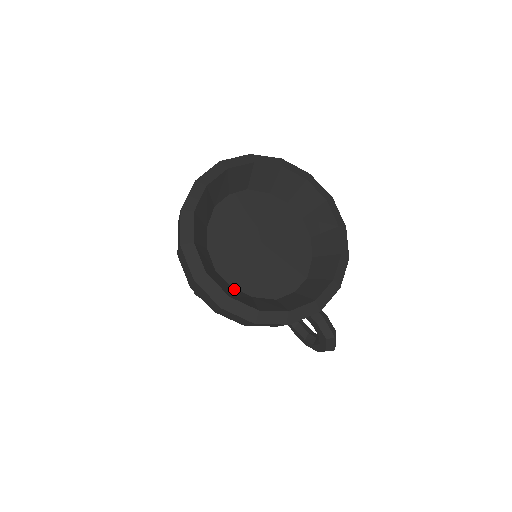
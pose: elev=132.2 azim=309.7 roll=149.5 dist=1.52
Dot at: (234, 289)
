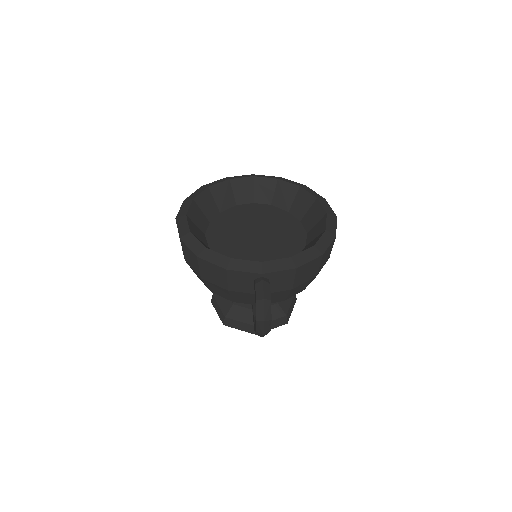
Dot at: (208, 247)
